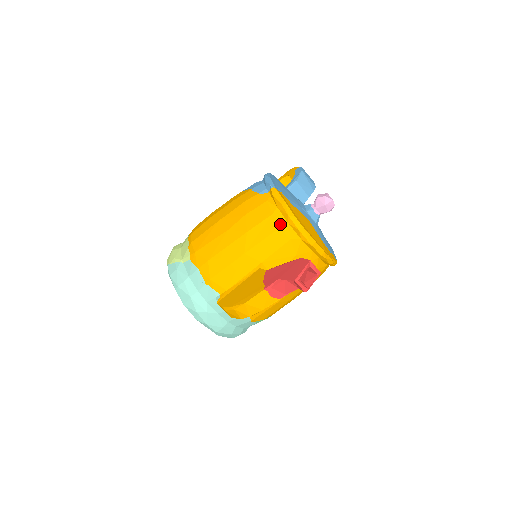
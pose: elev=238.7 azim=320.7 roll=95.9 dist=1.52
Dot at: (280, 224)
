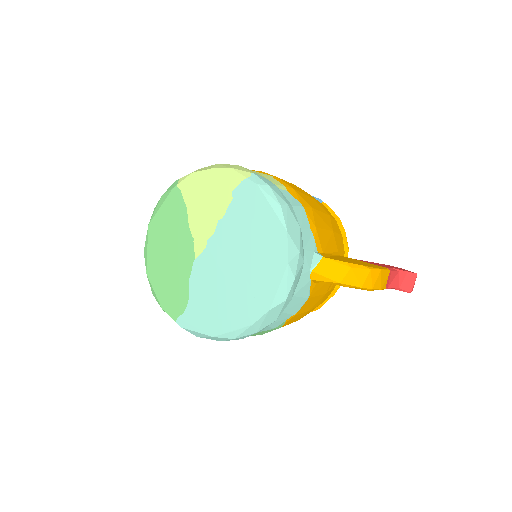
Dot at: occluded
